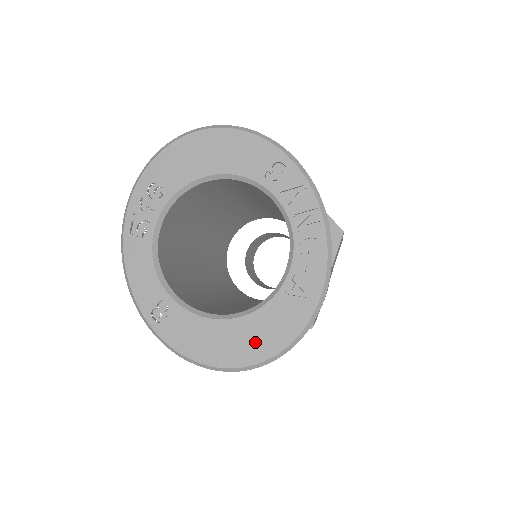
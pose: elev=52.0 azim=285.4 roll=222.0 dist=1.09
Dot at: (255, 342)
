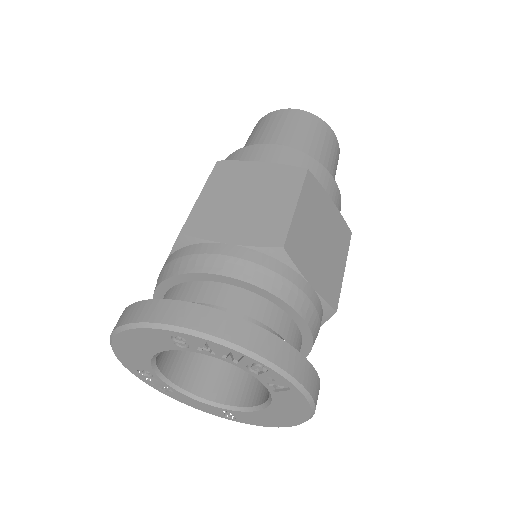
Dot at: (291, 414)
